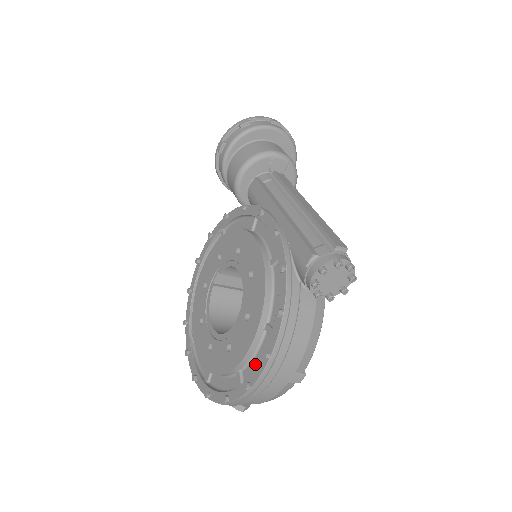
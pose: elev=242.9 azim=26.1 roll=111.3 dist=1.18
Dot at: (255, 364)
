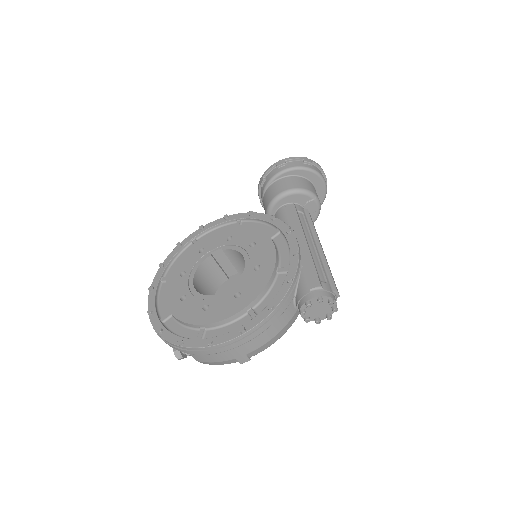
Dot at: (223, 331)
